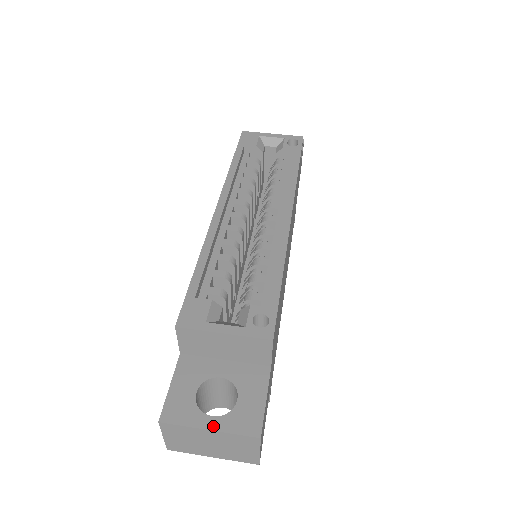
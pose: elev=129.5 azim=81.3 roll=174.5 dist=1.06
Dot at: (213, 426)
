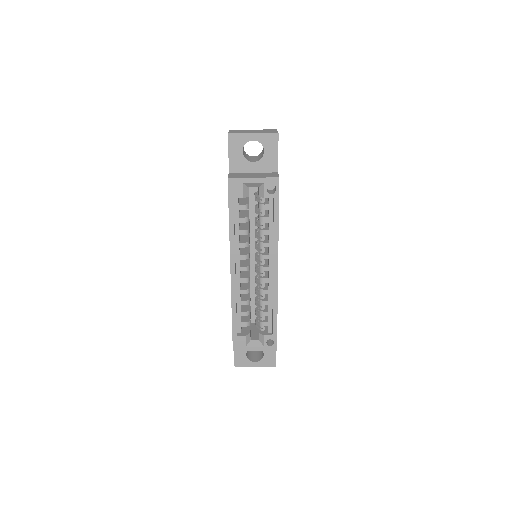
Dot at: (256, 365)
